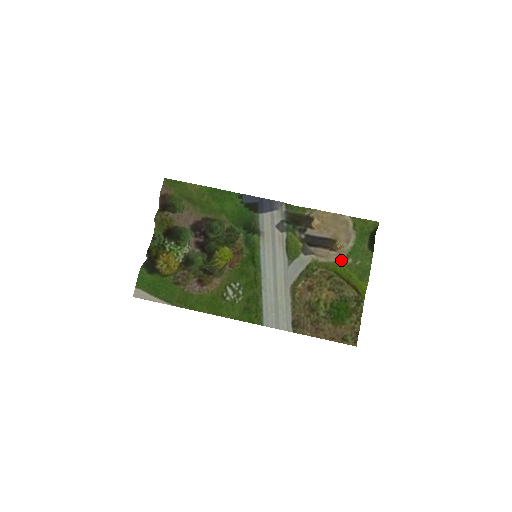
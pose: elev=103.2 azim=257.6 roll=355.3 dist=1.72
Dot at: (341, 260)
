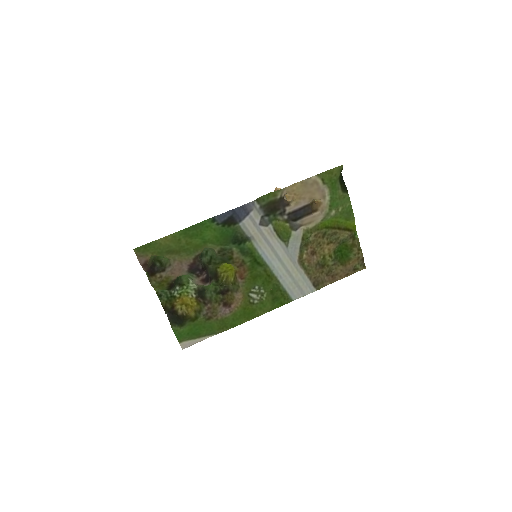
Dot at: (326, 216)
